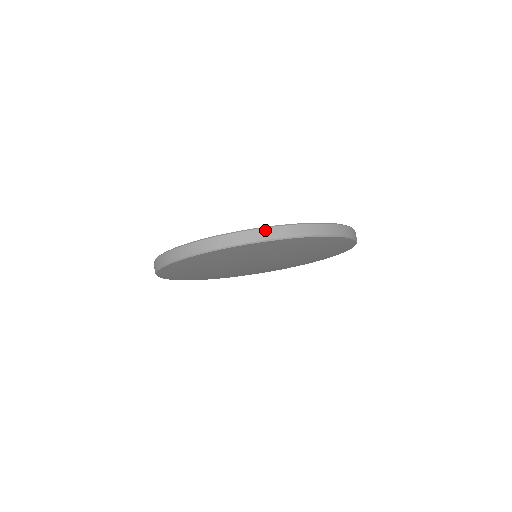
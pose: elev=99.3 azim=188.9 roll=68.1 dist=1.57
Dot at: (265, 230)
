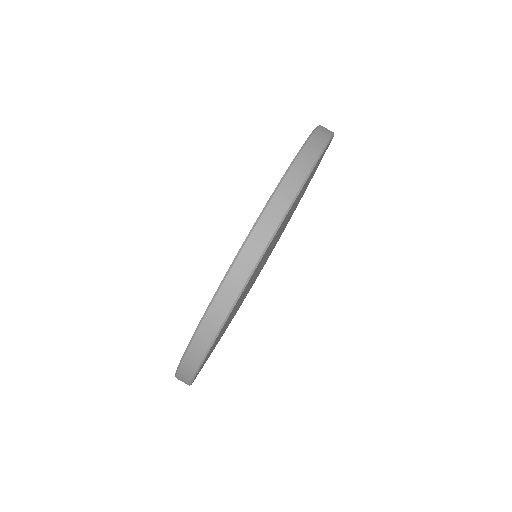
Dot at: (246, 248)
